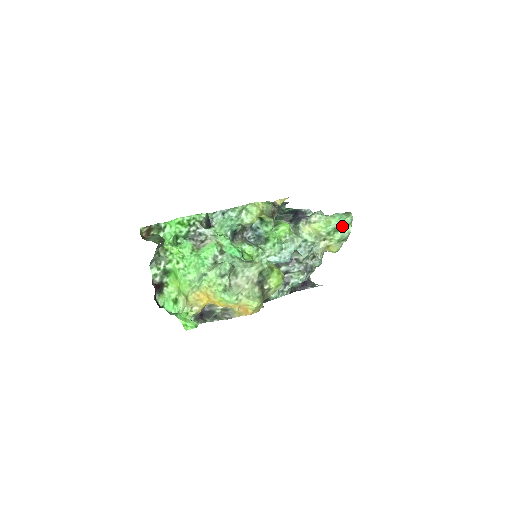
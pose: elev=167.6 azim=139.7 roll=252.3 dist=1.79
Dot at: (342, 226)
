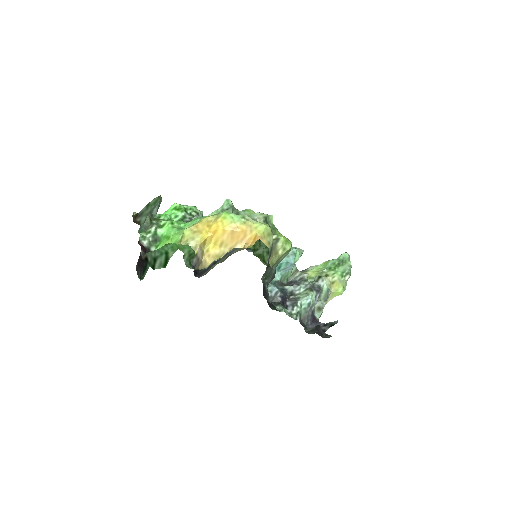
Dot at: (341, 260)
